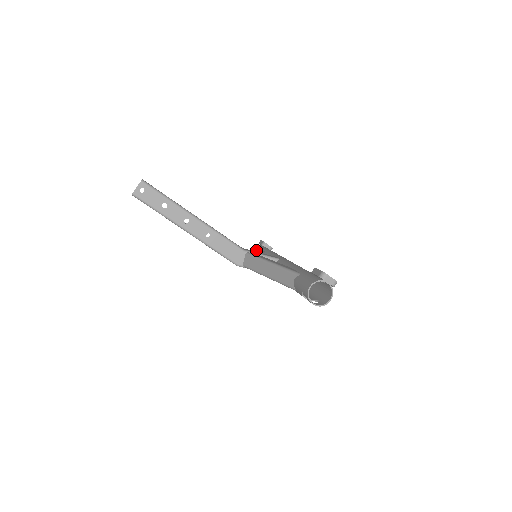
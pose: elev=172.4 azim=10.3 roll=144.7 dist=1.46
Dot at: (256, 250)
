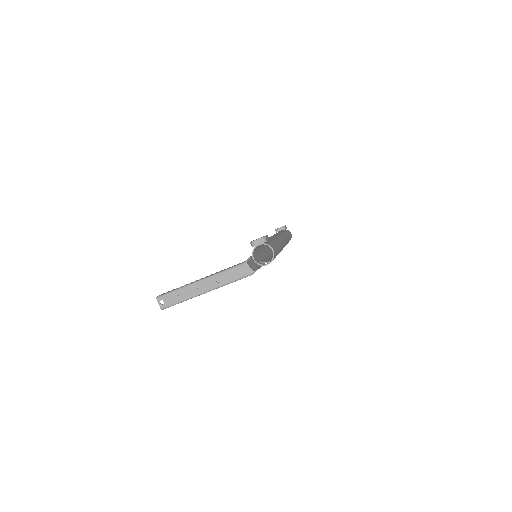
Dot at: occluded
